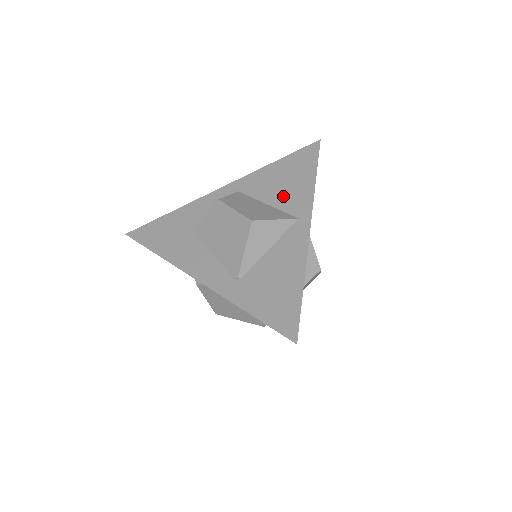
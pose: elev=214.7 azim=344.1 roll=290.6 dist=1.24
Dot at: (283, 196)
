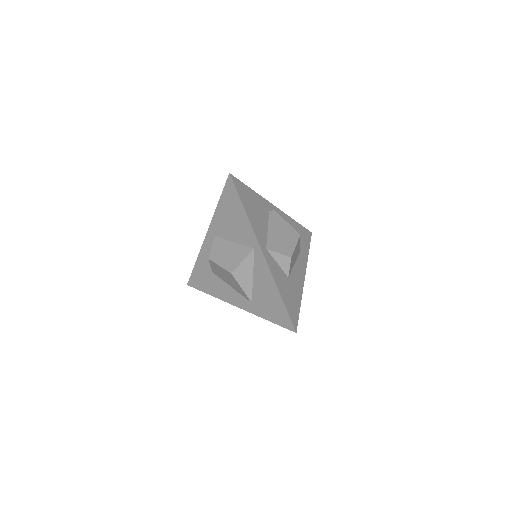
Dot at: (237, 233)
